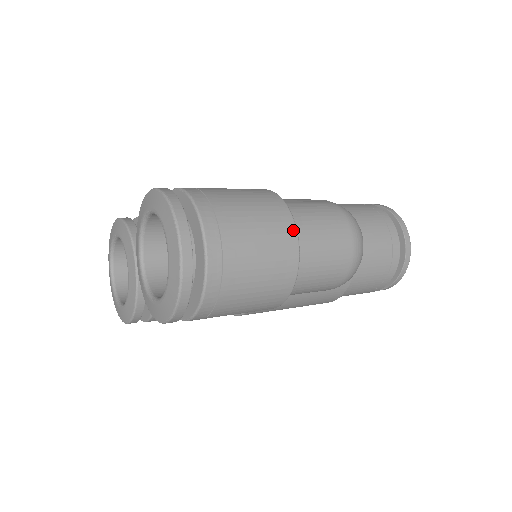
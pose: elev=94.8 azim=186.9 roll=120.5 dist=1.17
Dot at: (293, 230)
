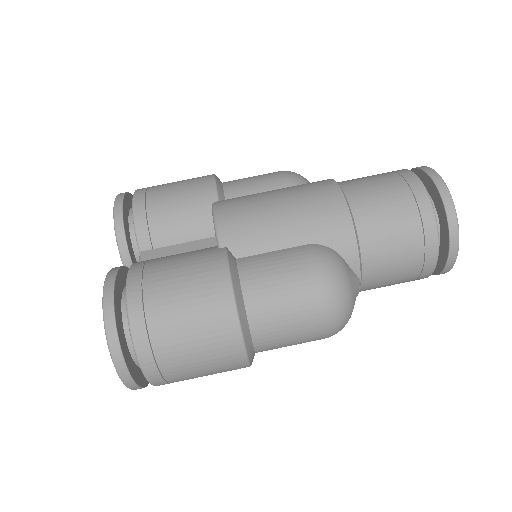
Dot at: (241, 351)
